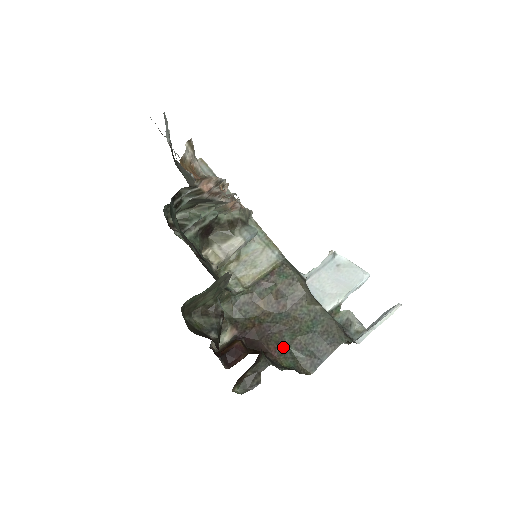
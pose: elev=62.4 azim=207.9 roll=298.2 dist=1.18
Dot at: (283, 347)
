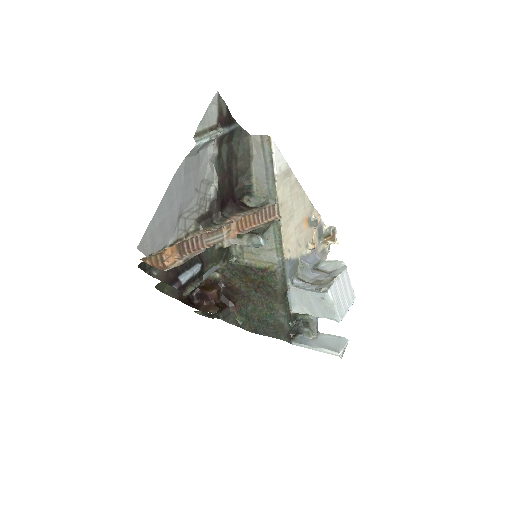
Dot at: (244, 310)
